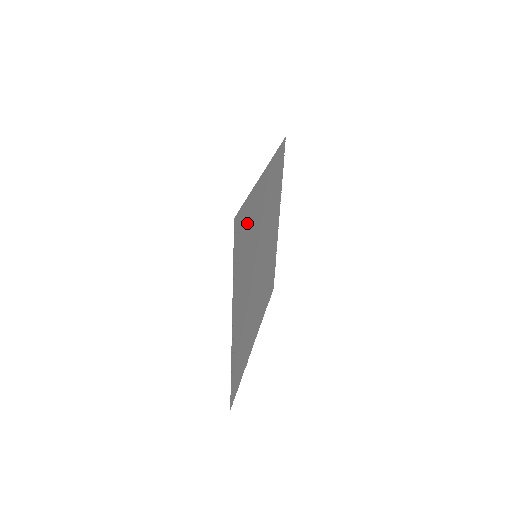
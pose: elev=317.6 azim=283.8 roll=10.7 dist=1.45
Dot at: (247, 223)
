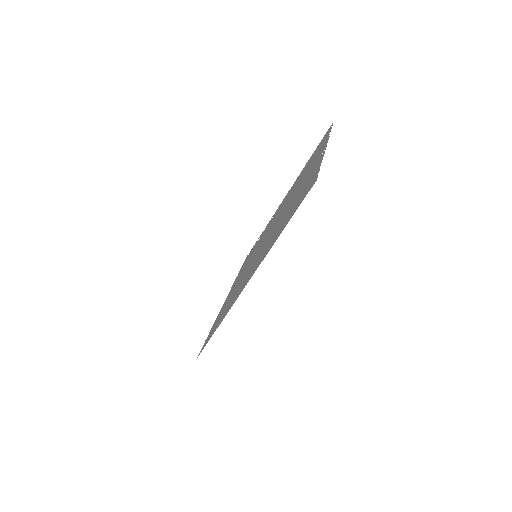
Dot at: occluded
